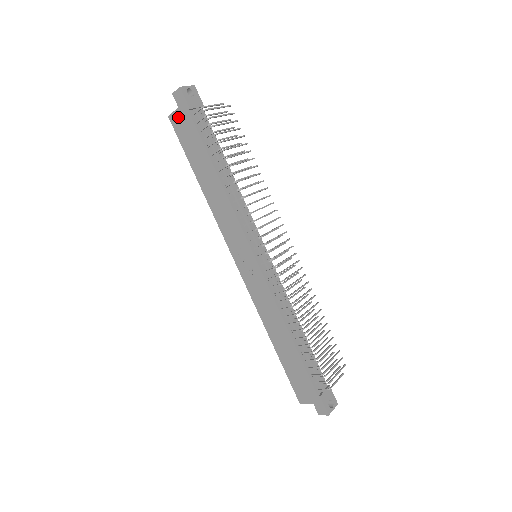
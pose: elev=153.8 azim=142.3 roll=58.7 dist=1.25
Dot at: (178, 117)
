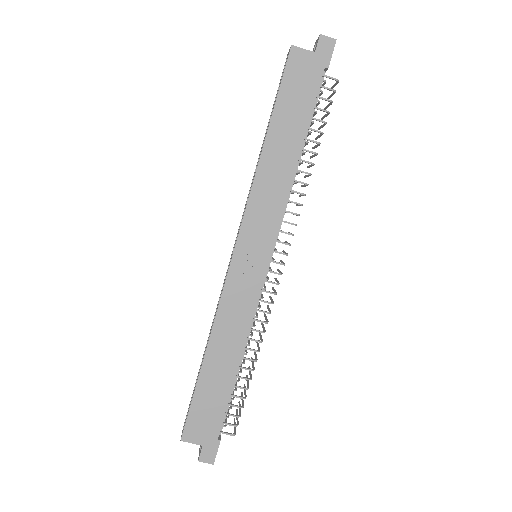
Dot at: (305, 59)
